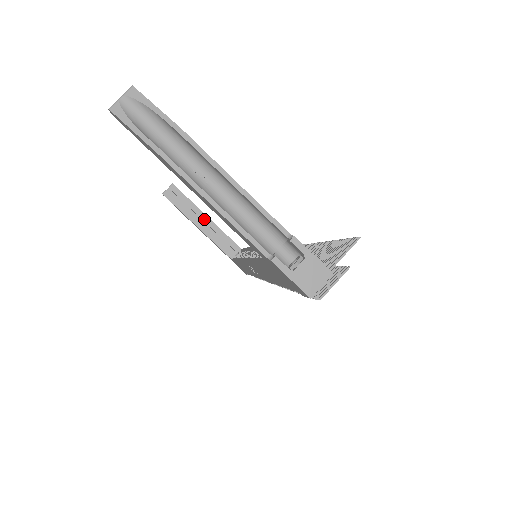
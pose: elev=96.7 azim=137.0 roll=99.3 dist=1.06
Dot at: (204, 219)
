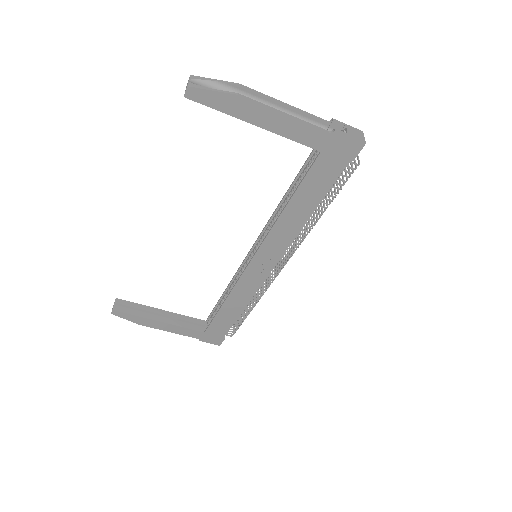
Dot at: (161, 313)
